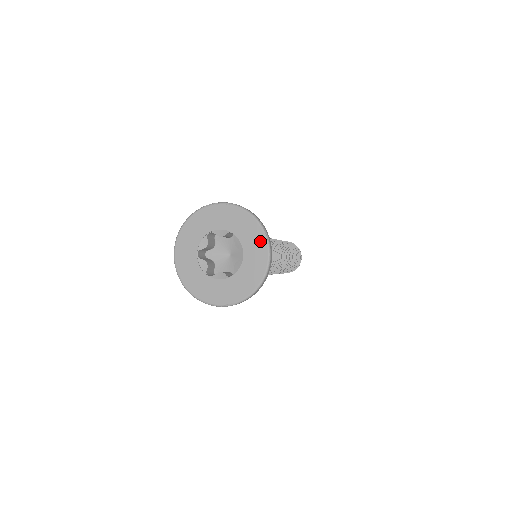
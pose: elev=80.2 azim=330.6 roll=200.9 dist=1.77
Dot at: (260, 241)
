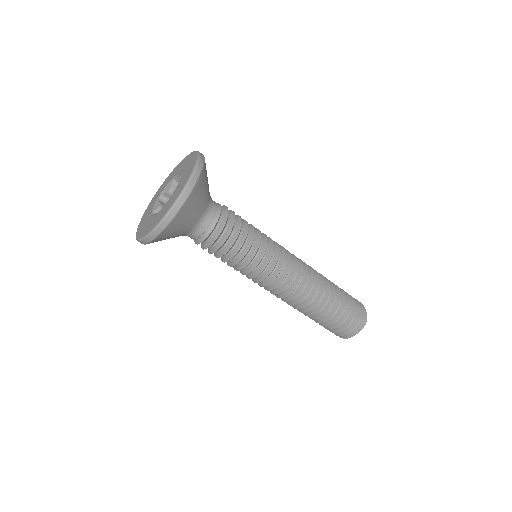
Dot at: (187, 178)
